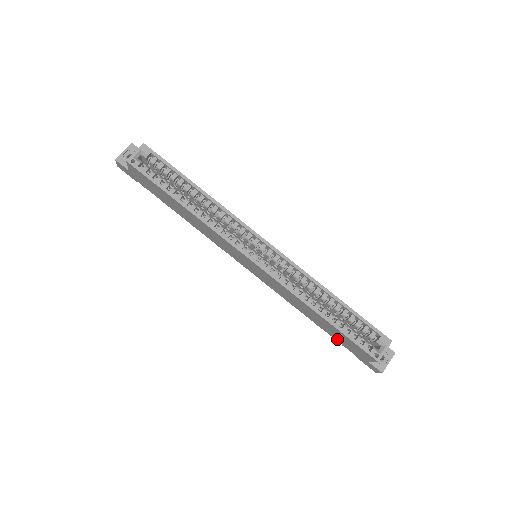
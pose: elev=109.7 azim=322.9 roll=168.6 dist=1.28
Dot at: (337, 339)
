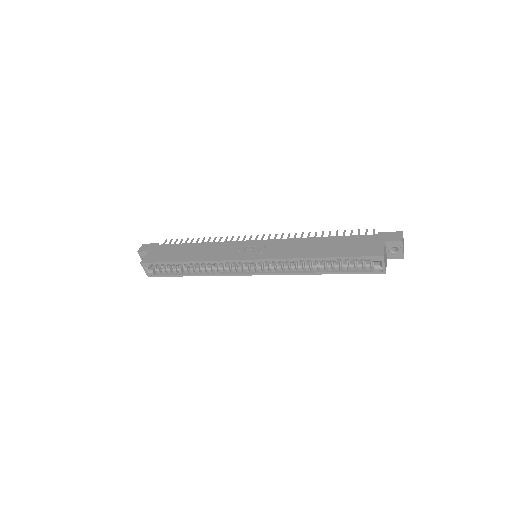
Dot at: occluded
